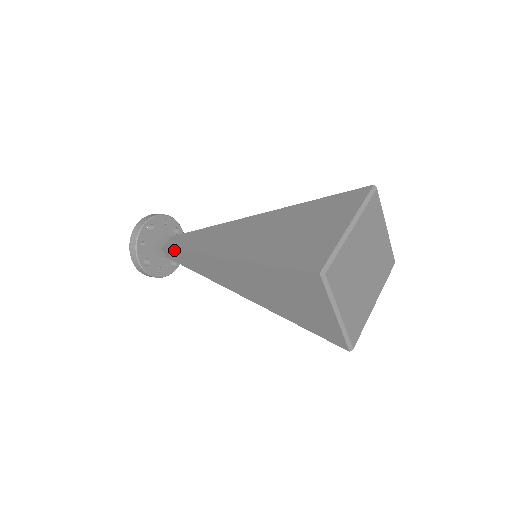
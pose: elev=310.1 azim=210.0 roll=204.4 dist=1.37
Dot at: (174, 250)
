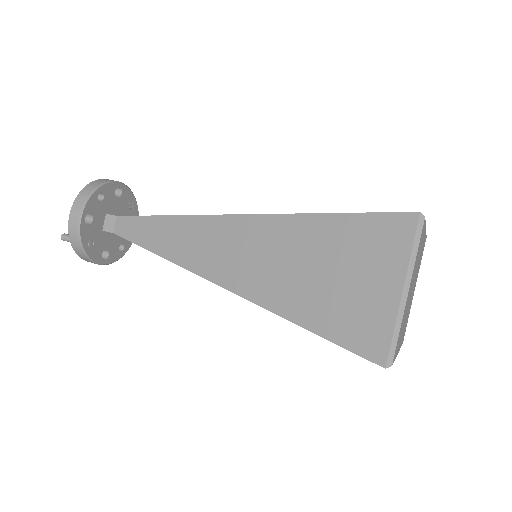
Dot at: (143, 216)
